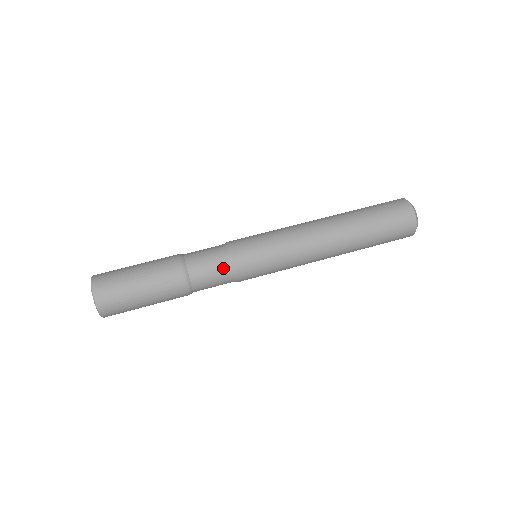
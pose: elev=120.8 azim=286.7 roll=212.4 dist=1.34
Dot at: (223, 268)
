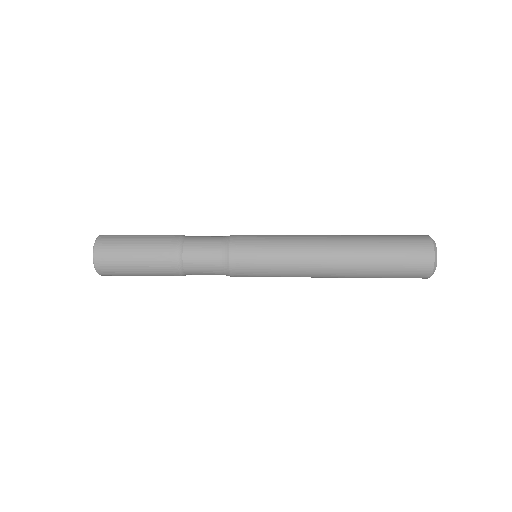
Dot at: (217, 258)
